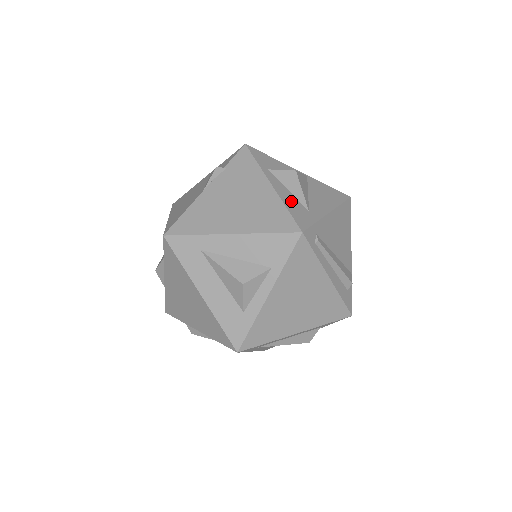
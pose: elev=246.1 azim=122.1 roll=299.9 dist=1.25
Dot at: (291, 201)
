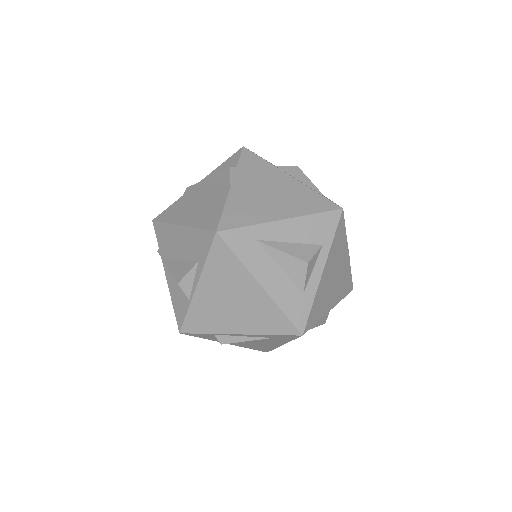
Dot at: (311, 188)
